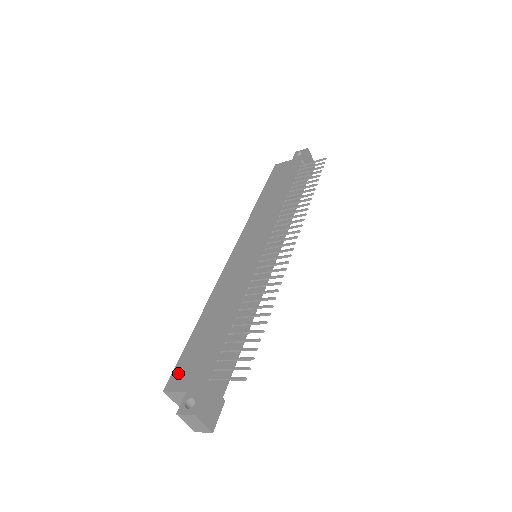
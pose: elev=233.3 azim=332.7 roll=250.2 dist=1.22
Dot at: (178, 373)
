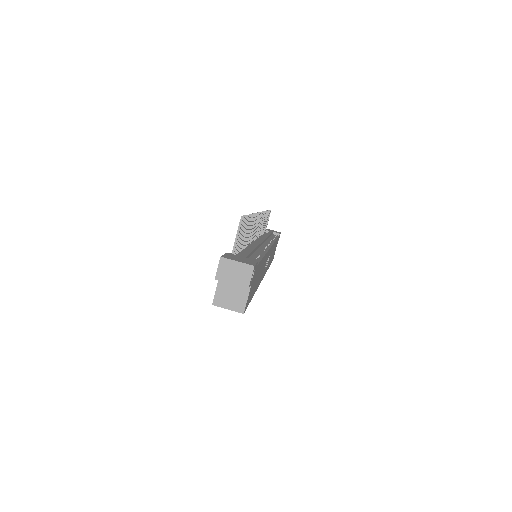
Dot at: occluded
